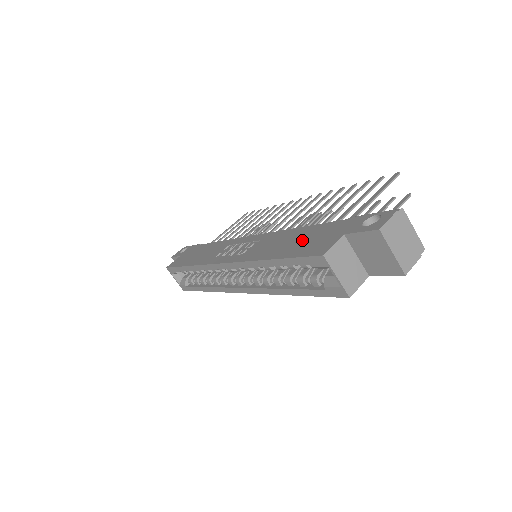
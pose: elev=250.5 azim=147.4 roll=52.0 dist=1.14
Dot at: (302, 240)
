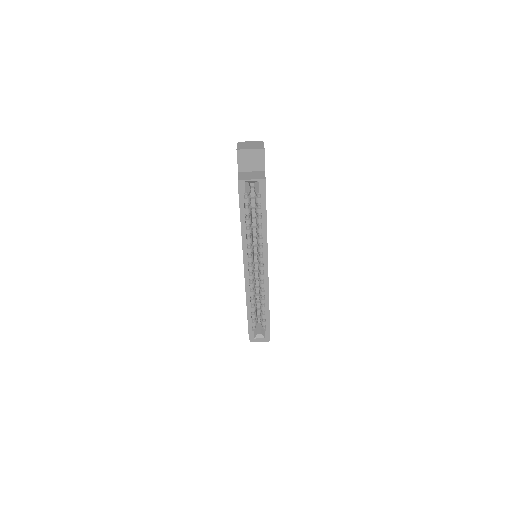
Dot at: occluded
